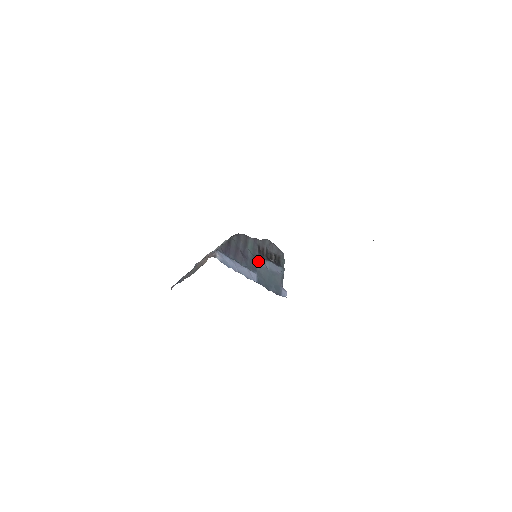
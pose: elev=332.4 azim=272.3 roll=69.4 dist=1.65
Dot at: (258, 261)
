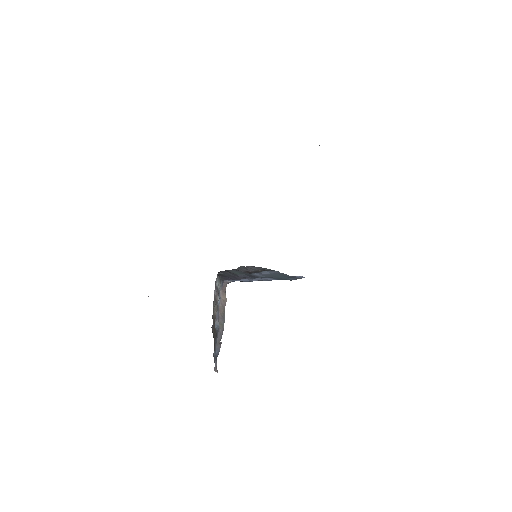
Dot at: (256, 275)
